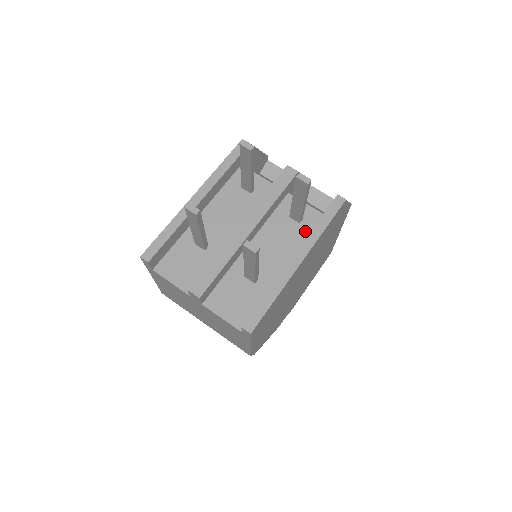
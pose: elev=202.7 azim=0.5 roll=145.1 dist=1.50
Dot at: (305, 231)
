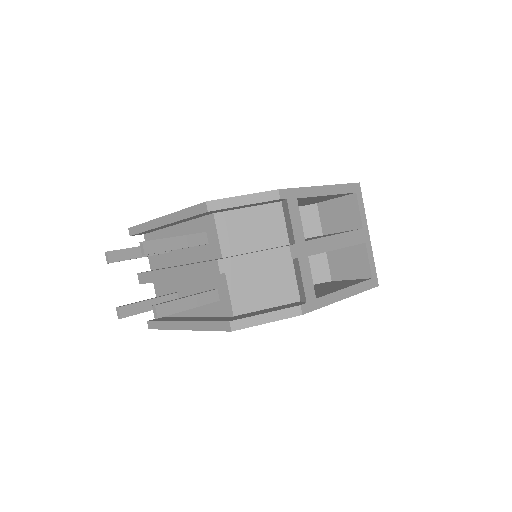
Dot at: (216, 309)
